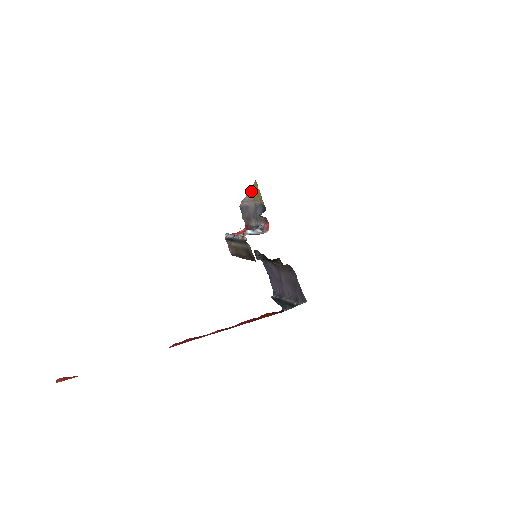
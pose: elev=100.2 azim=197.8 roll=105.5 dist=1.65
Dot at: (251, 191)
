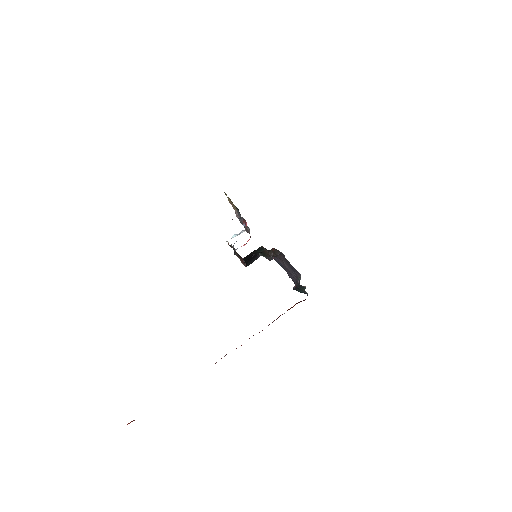
Dot at: (230, 203)
